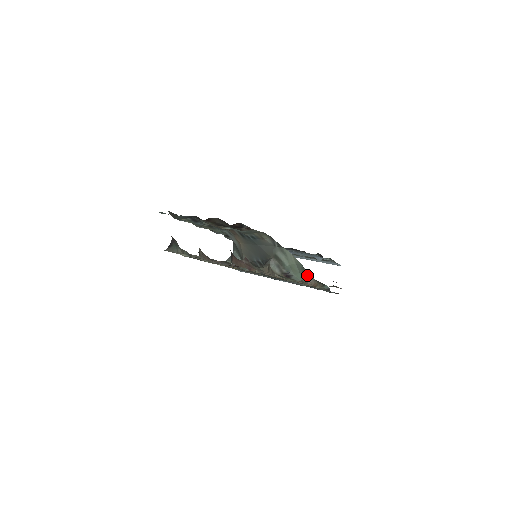
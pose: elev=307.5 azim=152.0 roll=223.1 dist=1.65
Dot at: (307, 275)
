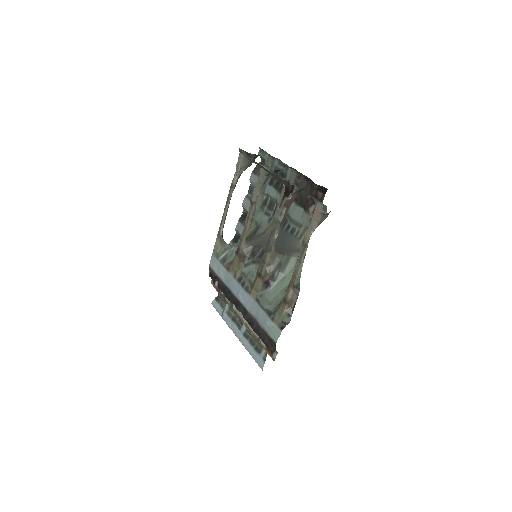
Dot at: (298, 288)
